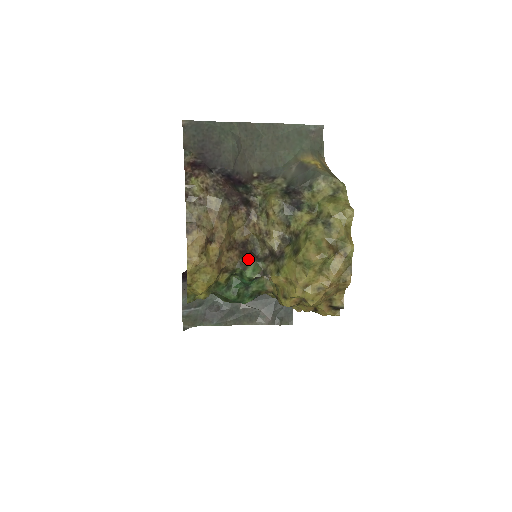
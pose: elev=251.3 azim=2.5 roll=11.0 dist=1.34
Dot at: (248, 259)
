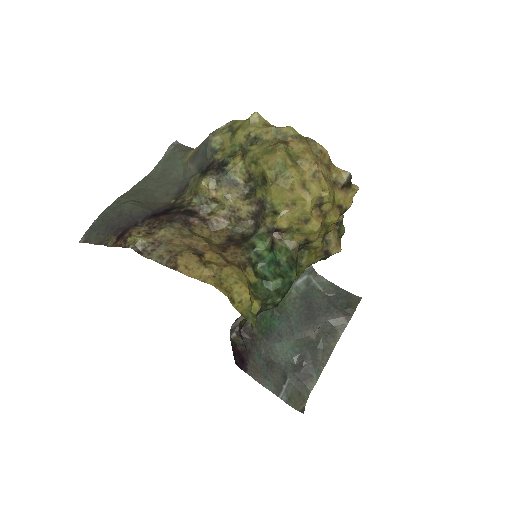
Dot at: (247, 242)
